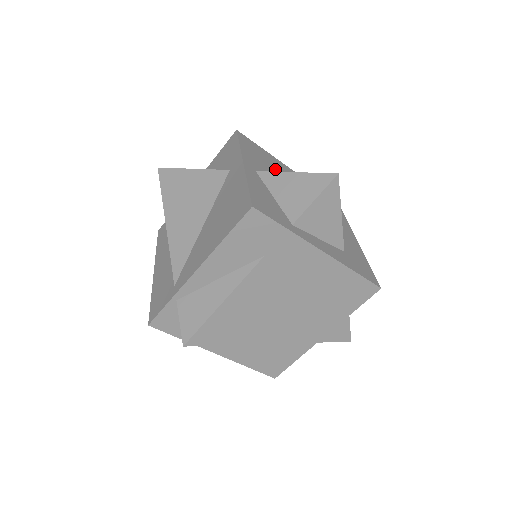
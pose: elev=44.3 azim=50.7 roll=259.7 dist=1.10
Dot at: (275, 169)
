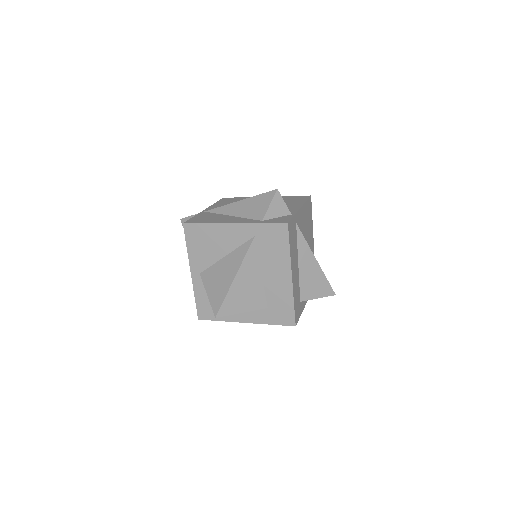
Dot at: (216, 248)
